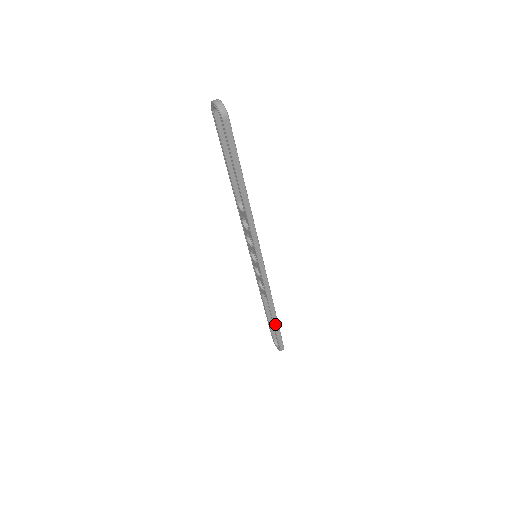
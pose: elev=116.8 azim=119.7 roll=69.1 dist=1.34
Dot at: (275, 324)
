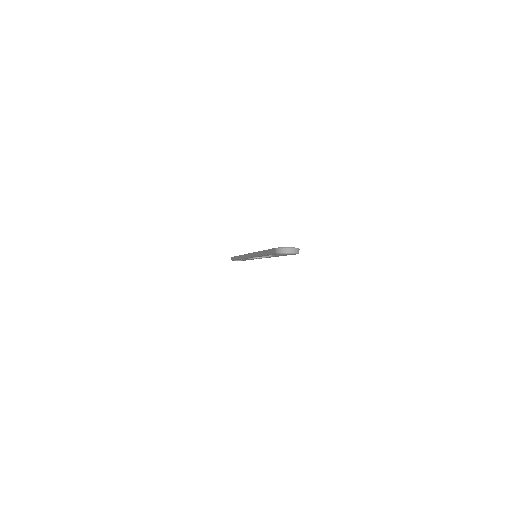
Dot at: occluded
